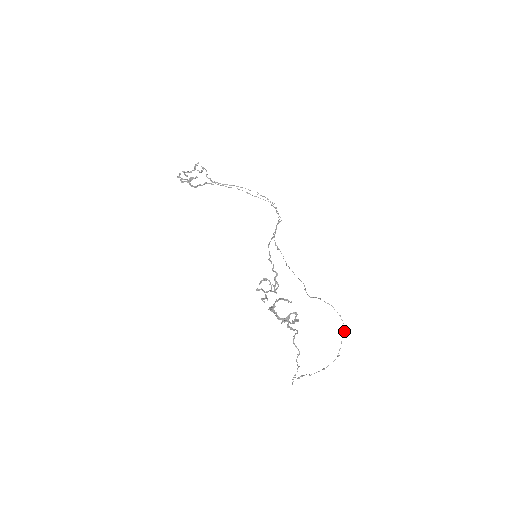
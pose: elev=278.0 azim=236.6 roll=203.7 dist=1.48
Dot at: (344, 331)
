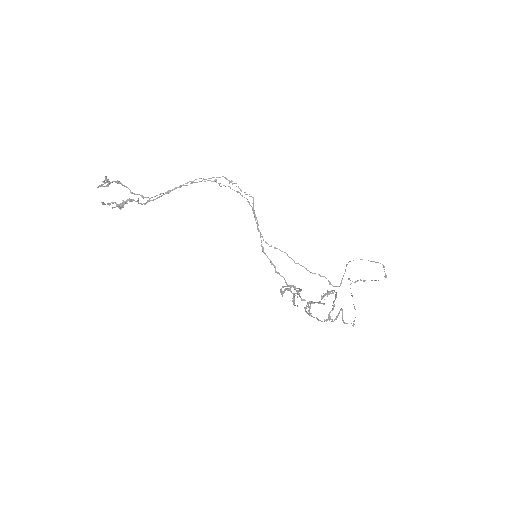
Dot at: occluded
